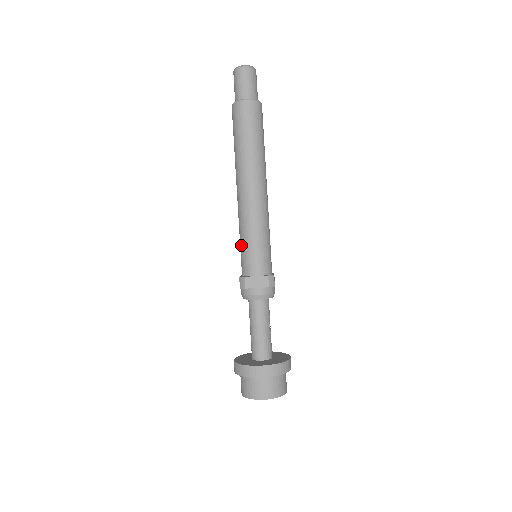
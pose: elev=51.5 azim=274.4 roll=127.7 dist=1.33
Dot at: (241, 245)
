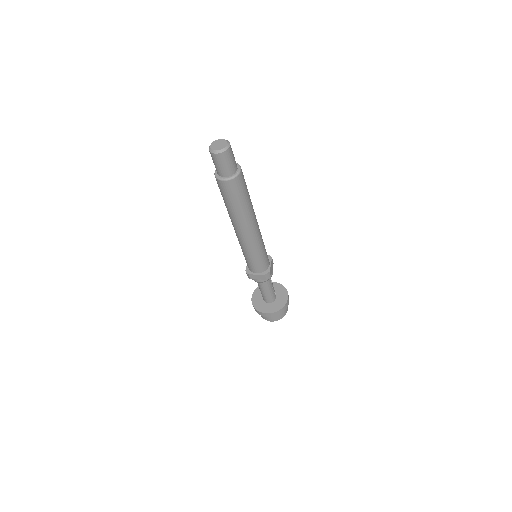
Dot at: occluded
